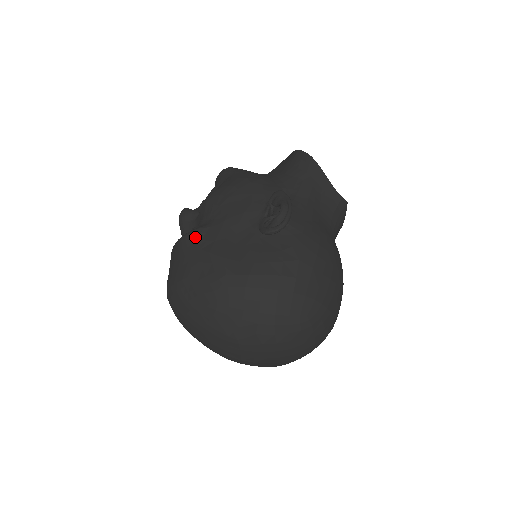
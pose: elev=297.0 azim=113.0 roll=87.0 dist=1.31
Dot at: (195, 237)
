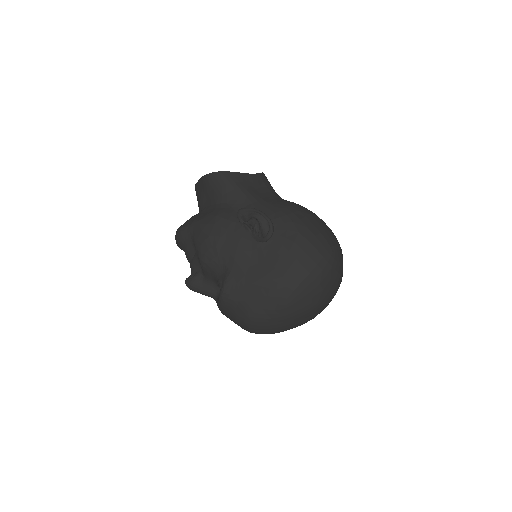
Dot at: (231, 286)
